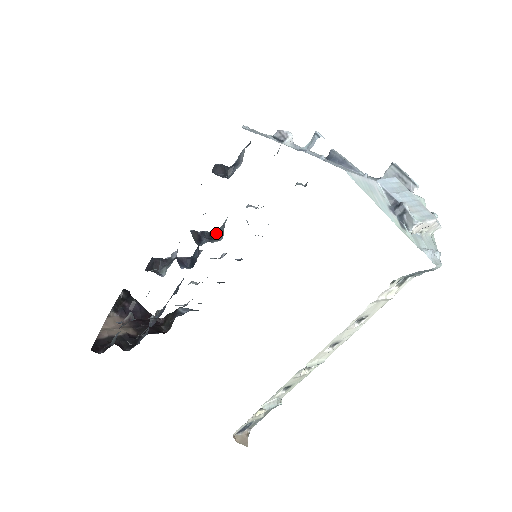
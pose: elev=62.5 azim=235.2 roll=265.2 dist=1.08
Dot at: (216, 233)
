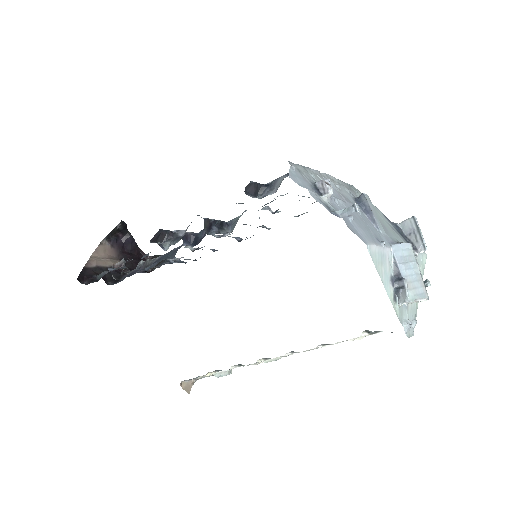
Dot at: (227, 222)
